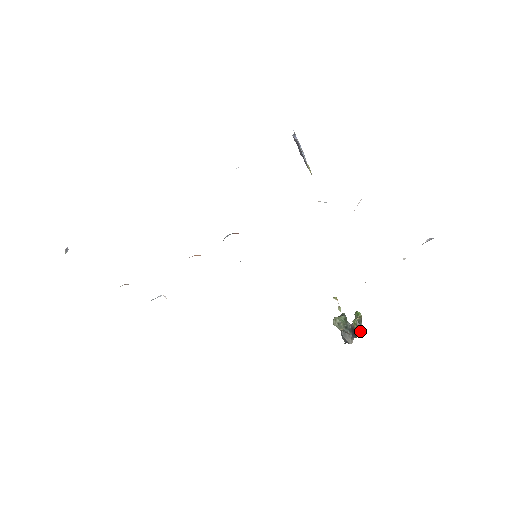
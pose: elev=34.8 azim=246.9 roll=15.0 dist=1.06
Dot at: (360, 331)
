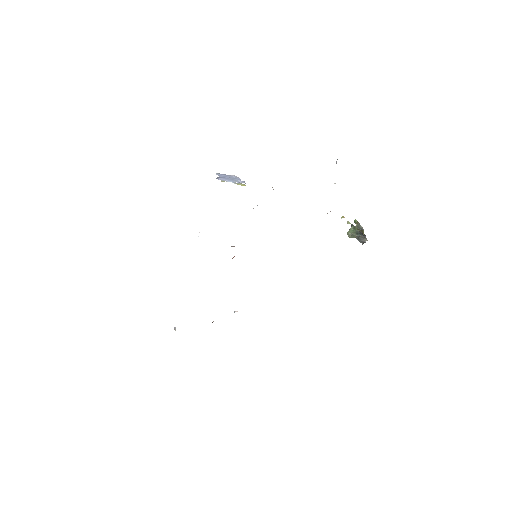
Dot at: (363, 232)
